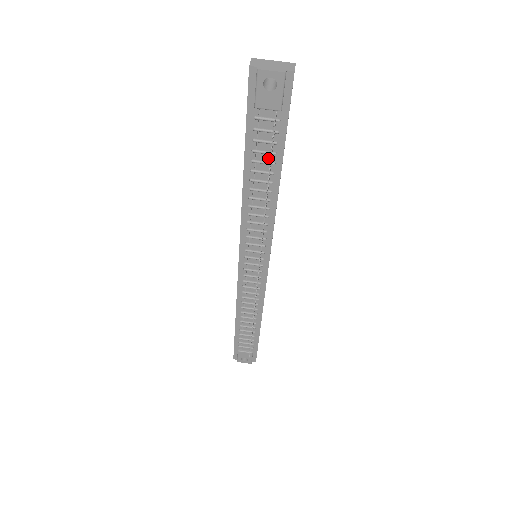
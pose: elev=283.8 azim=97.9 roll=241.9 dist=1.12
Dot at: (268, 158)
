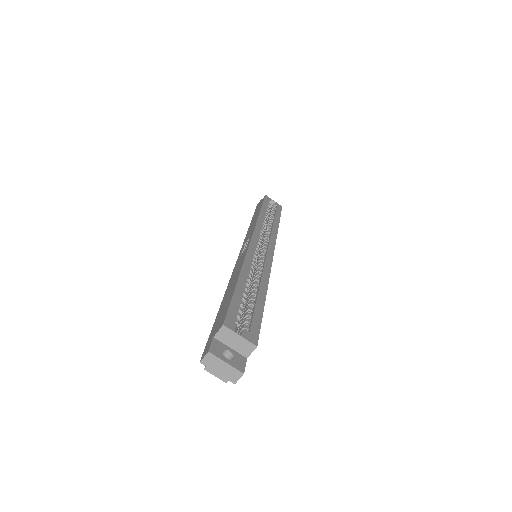
Dot at: occluded
